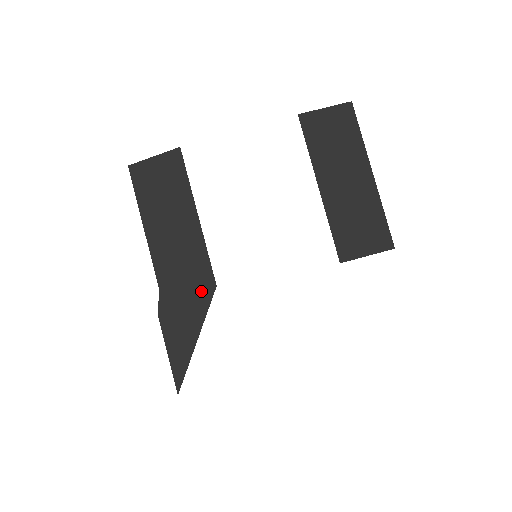
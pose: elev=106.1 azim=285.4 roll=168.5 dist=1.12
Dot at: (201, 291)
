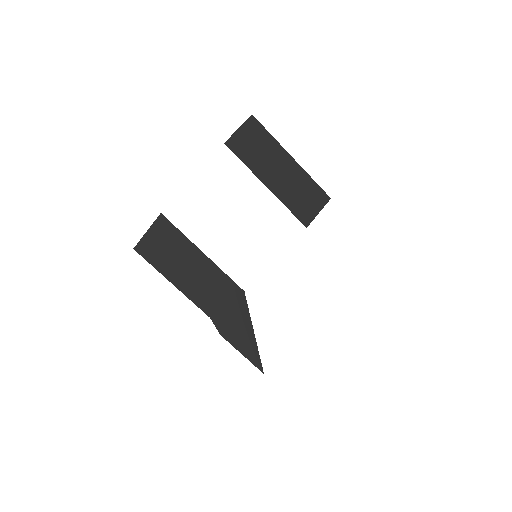
Dot at: (237, 301)
